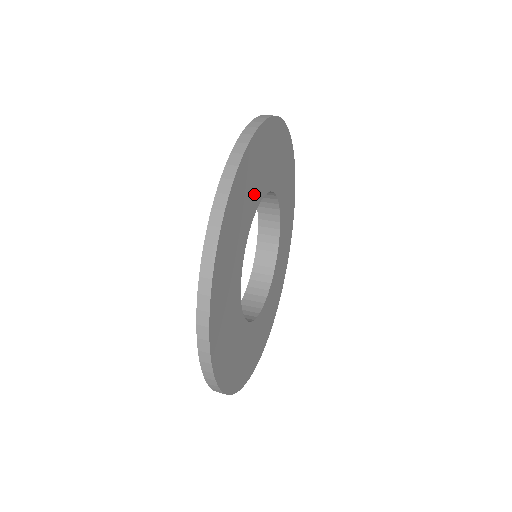
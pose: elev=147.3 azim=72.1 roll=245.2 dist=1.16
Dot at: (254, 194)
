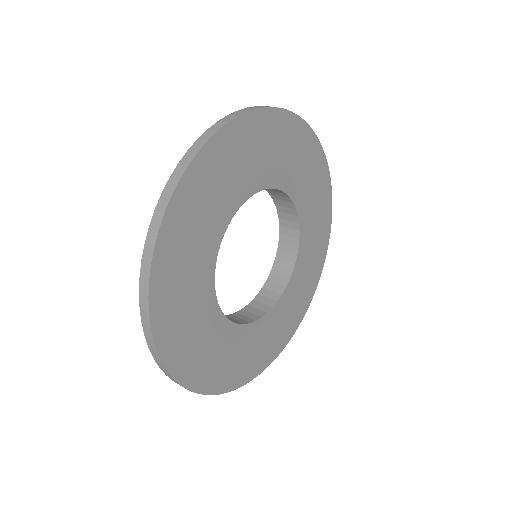
Dot at: (225, 199)
